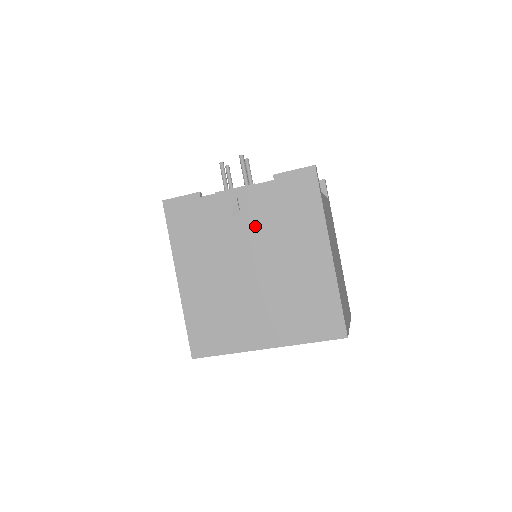
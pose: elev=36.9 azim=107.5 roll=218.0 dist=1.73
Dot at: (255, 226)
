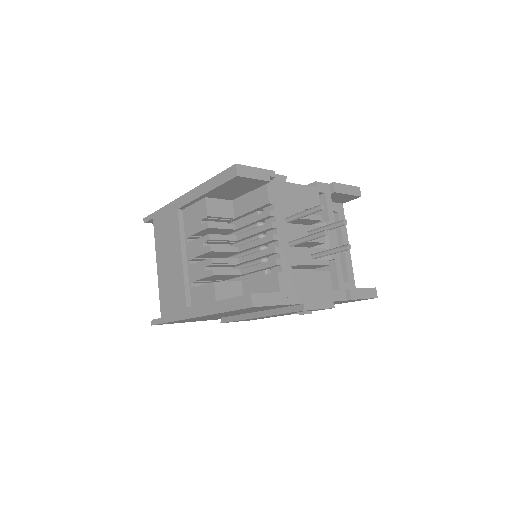
Dot at: occluded
